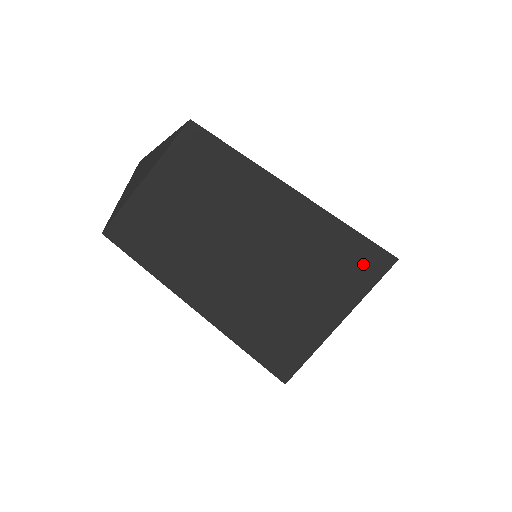
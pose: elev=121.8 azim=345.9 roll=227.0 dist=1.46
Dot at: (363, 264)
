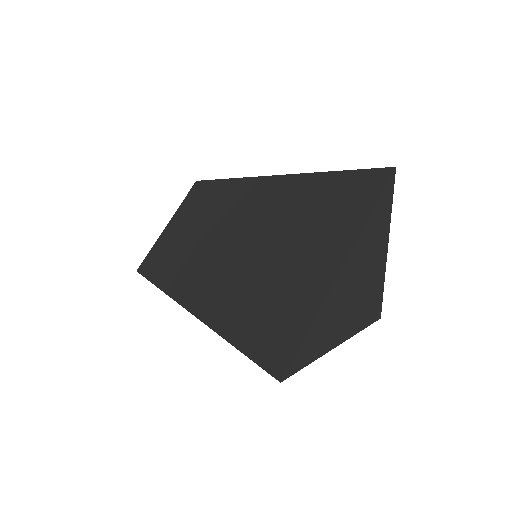
Dot at: (350, 194)
